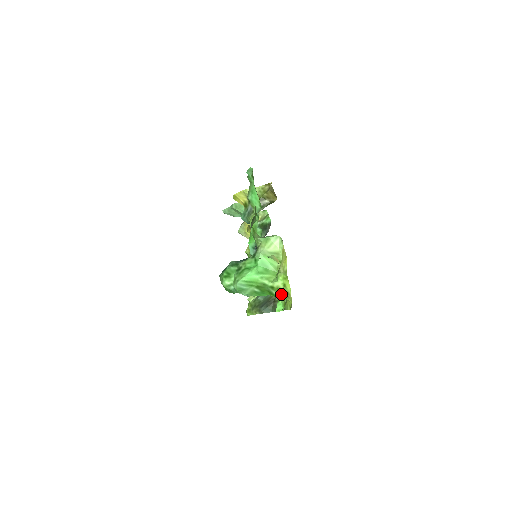
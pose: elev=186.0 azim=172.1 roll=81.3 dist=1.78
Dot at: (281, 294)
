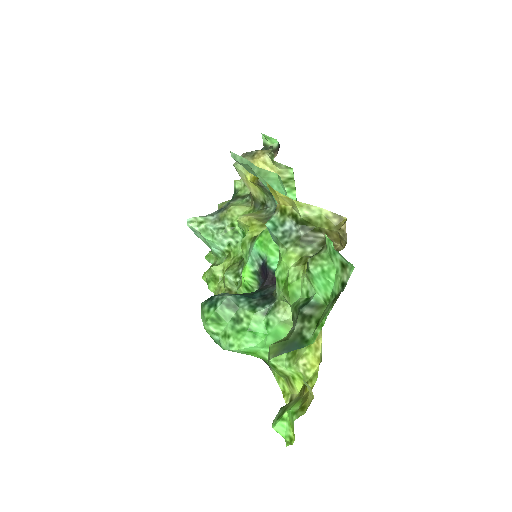
Dot at: (281, 375)
